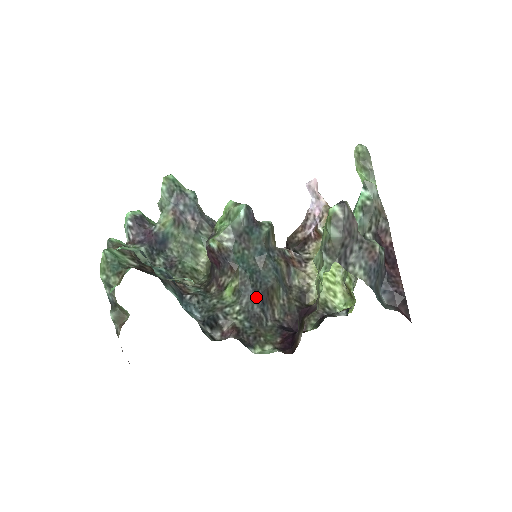
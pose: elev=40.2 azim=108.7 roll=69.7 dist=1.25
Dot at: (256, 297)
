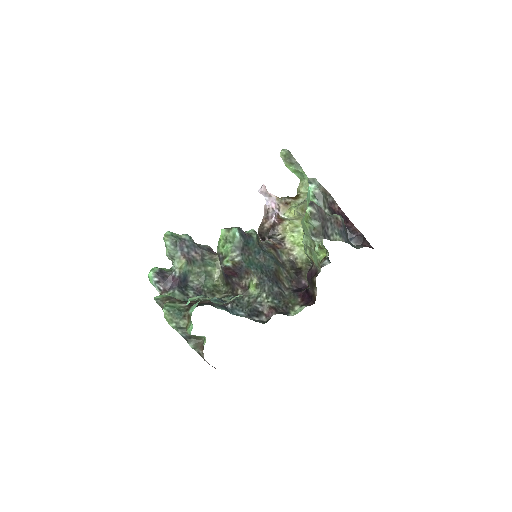
Dot at: (272, 282)
